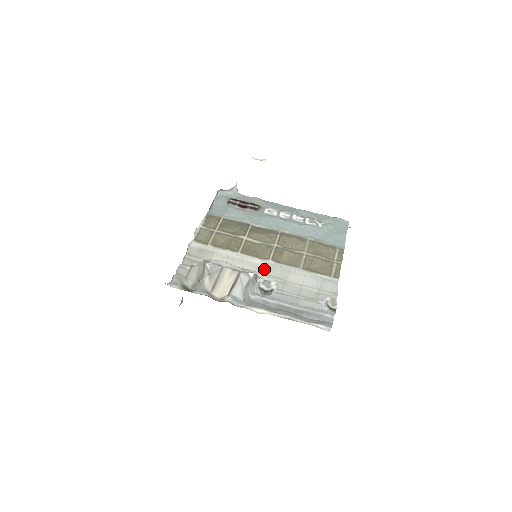
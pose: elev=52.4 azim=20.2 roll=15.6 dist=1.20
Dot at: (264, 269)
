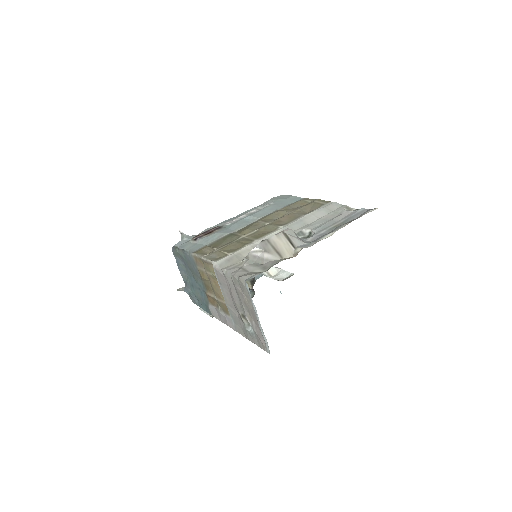
Dot at: occluded
